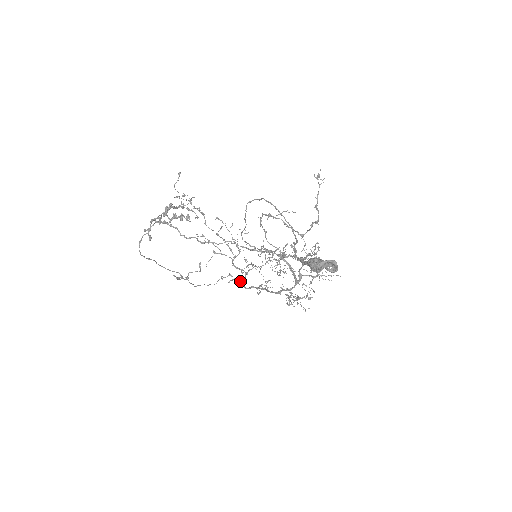
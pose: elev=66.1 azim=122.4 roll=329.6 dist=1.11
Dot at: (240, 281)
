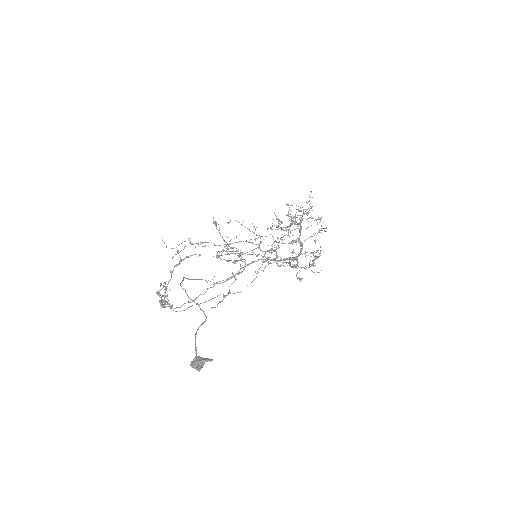
Dot at: (273, 262)
